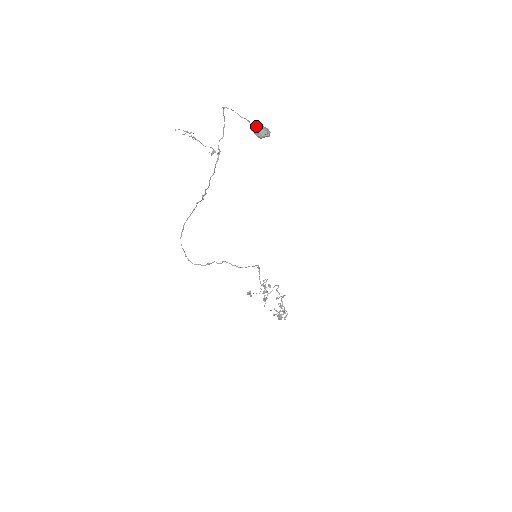
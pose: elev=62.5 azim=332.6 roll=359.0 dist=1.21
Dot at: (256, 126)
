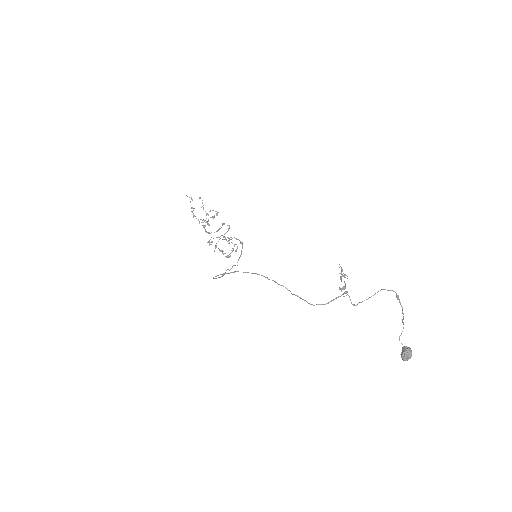
Dot at: (409, 352)
